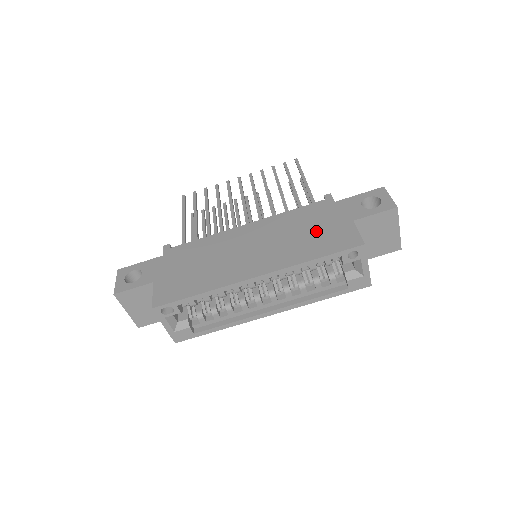
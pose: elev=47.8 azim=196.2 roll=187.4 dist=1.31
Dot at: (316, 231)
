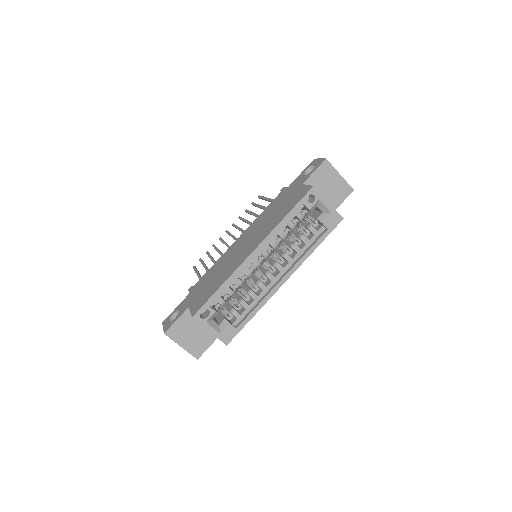
Dot at: (282, 206)
